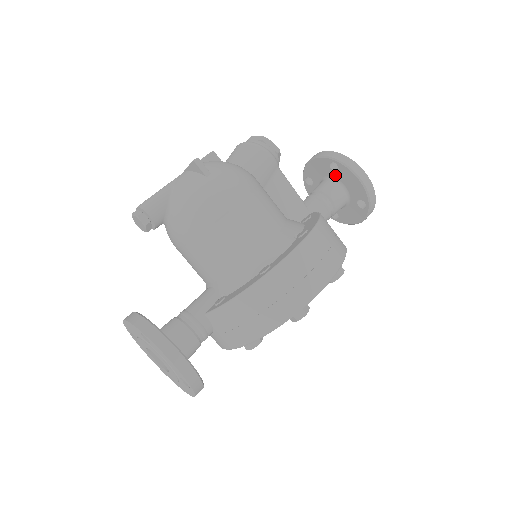
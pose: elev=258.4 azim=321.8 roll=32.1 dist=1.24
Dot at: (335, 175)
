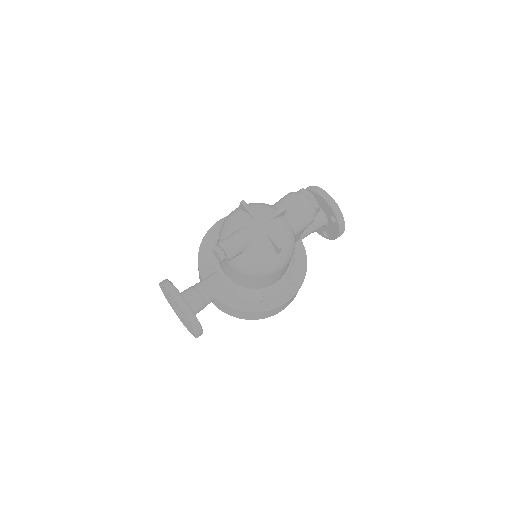
Dot at: (329, 219)
